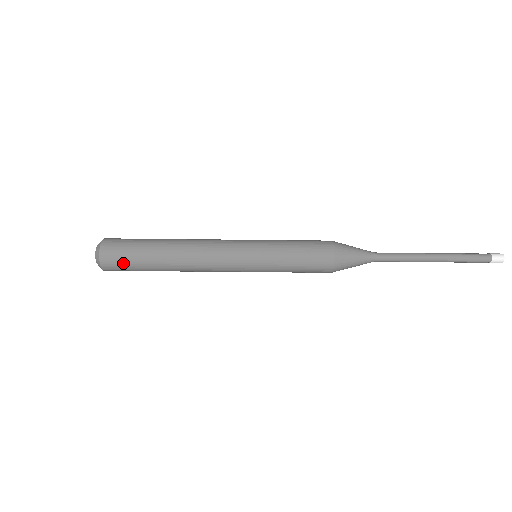
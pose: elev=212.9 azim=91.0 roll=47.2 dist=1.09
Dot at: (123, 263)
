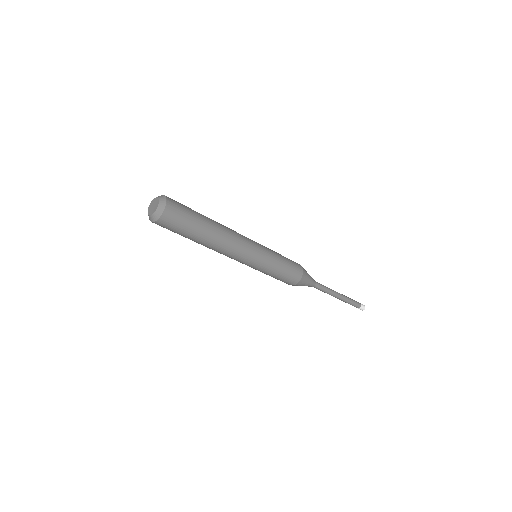
Dot at: (180, 221)
